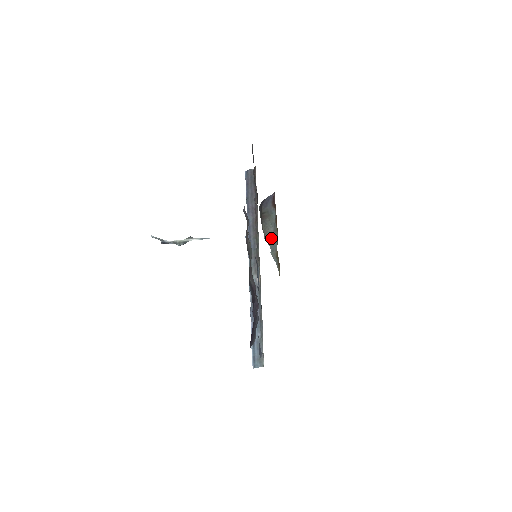
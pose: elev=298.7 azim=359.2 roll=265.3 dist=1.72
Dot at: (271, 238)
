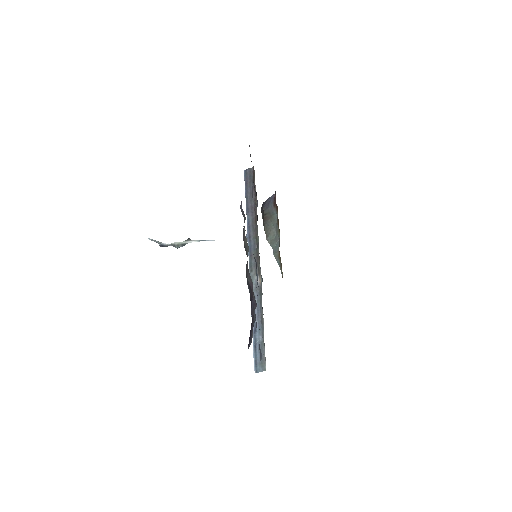
Dot at: (273, 239)
